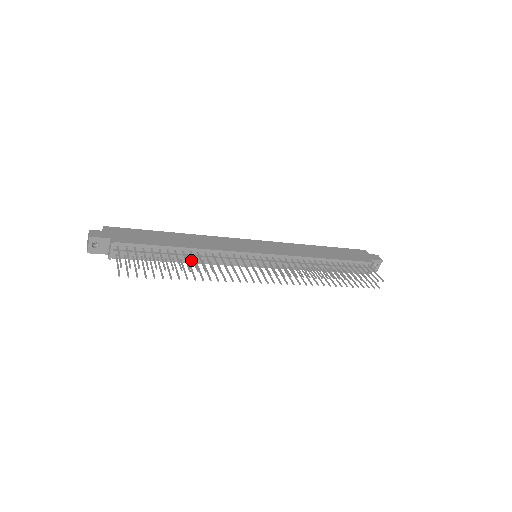
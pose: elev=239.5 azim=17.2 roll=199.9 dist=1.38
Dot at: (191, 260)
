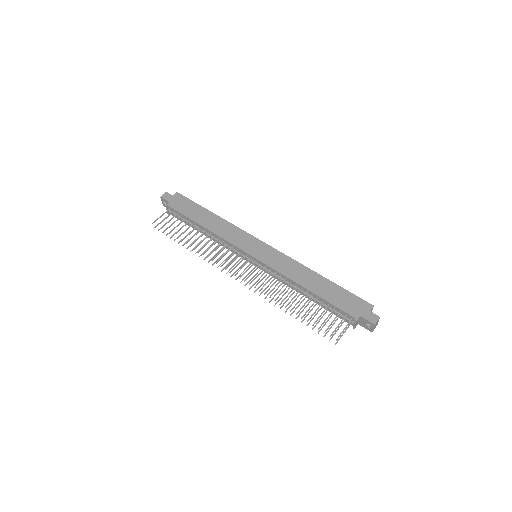
Dot at: (210, 237)
